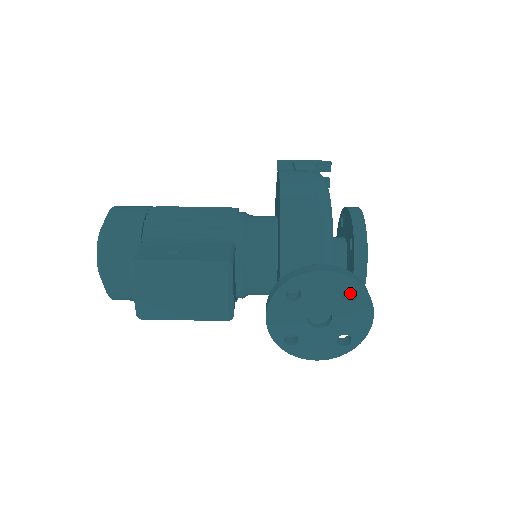
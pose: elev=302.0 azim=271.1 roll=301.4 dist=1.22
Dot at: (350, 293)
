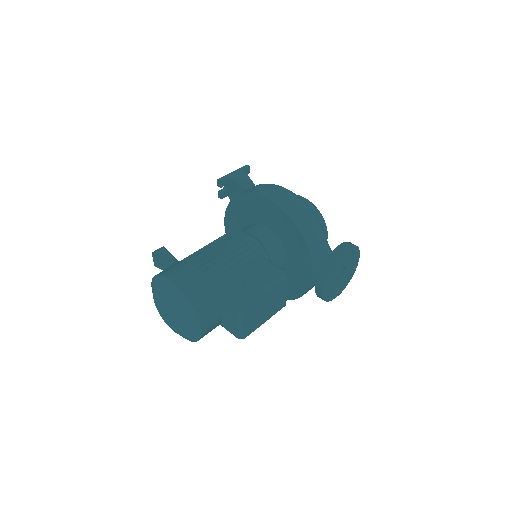
Dot at: occluded
